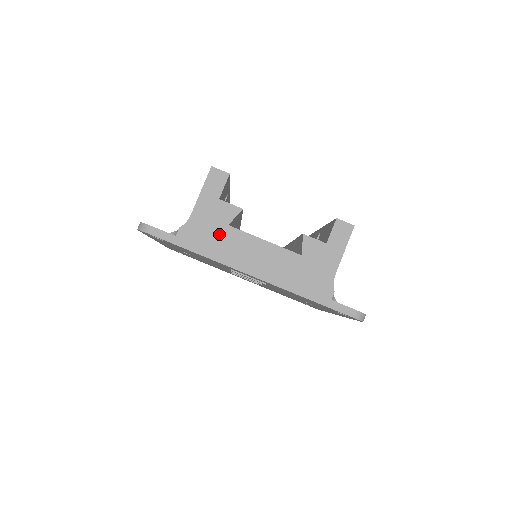
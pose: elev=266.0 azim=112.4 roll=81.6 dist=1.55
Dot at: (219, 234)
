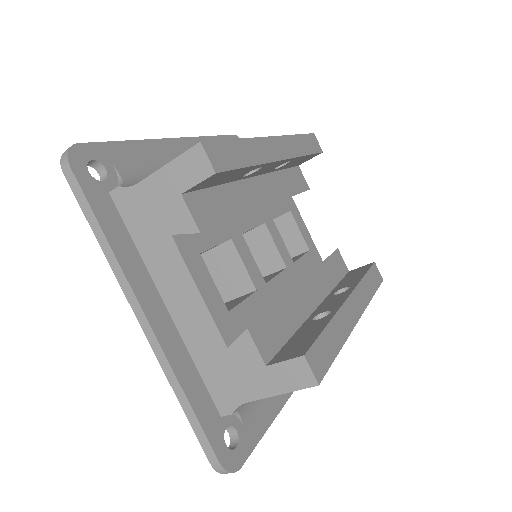
Dot at: (155, 235)
